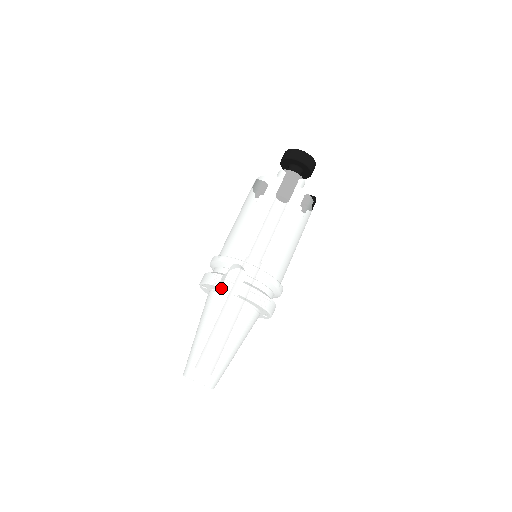
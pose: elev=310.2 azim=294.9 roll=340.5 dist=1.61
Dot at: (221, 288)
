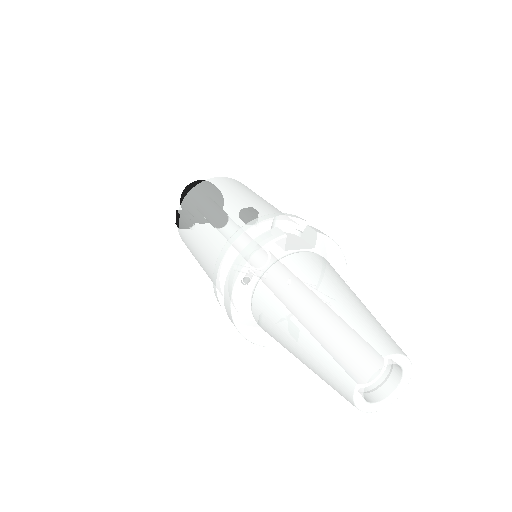
Dot at: (284, 249)
